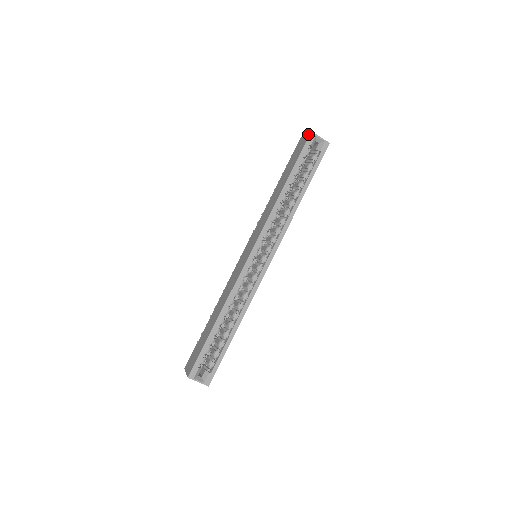
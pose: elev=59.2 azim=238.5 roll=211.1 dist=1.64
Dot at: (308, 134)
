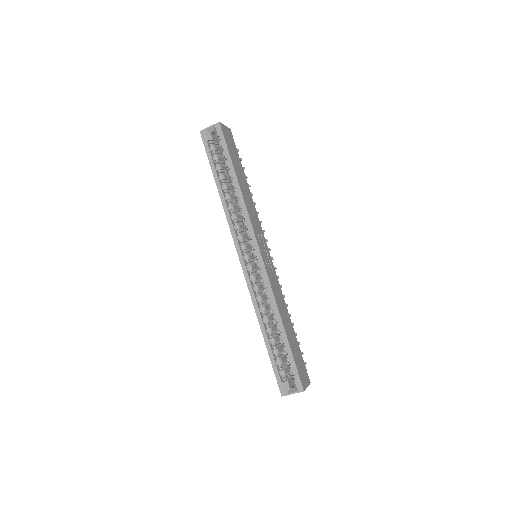
Dot at: occluded
